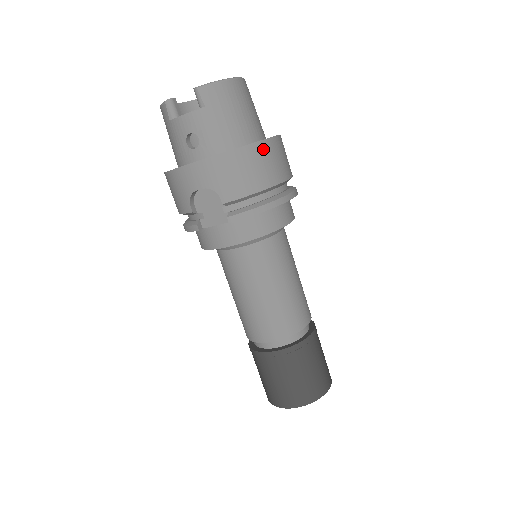
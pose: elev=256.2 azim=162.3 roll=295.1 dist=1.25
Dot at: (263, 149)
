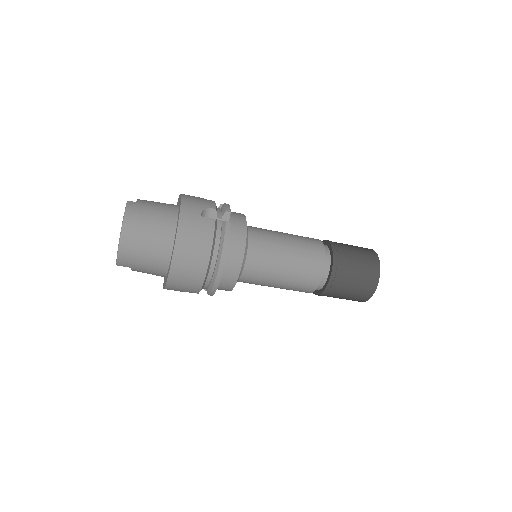
Dot at: (177, 266)
